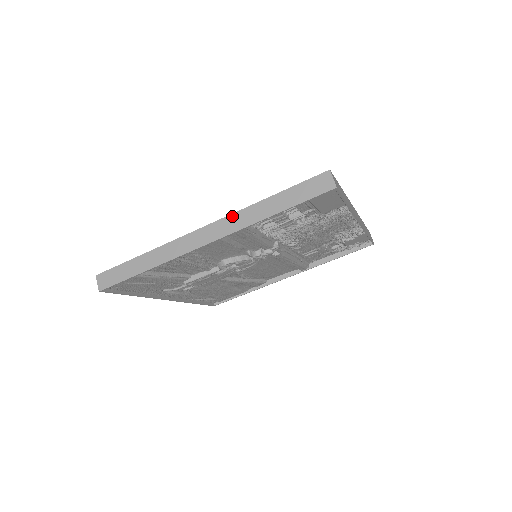
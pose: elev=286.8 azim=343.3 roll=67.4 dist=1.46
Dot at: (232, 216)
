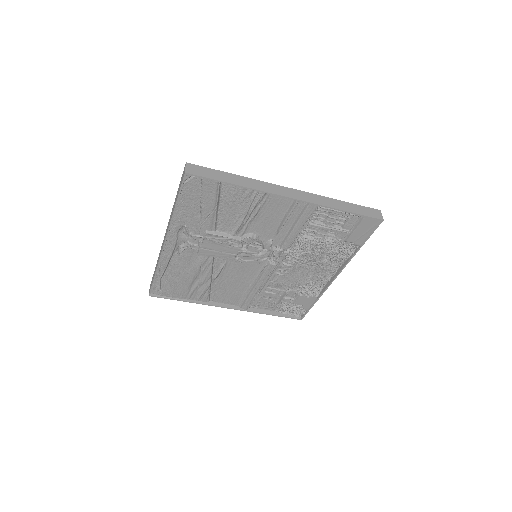
Dot at: (314, 195)
